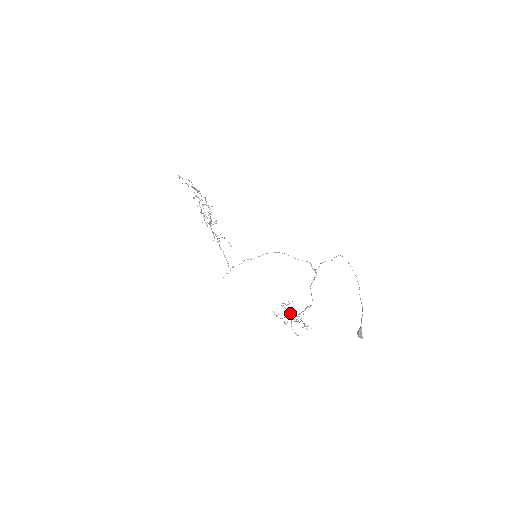
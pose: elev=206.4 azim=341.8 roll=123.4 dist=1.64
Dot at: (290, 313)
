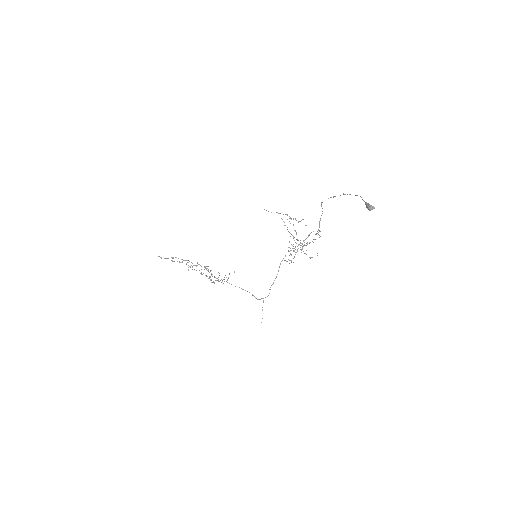
Dot at: (301, 250)
